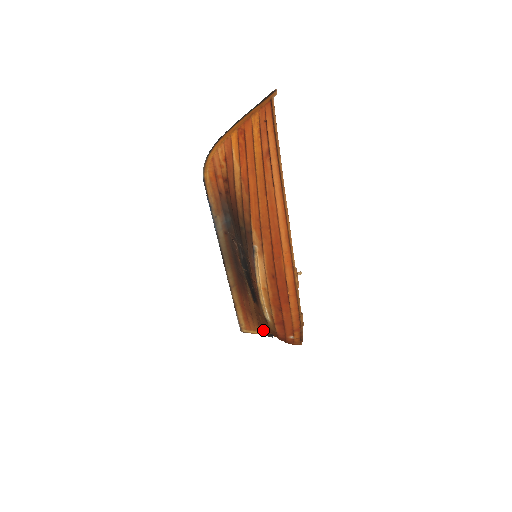
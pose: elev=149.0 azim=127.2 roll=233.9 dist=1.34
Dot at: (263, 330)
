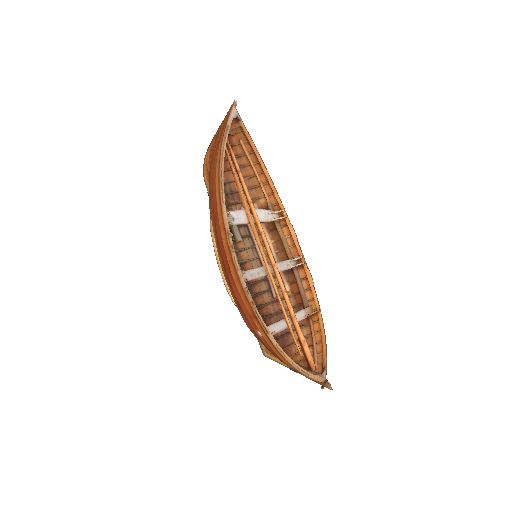
Dot at: occluded
